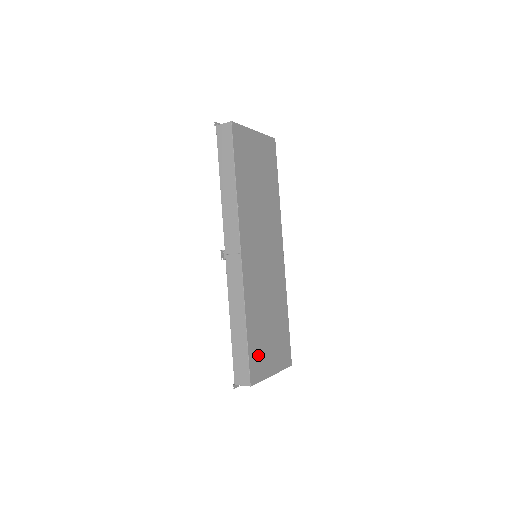
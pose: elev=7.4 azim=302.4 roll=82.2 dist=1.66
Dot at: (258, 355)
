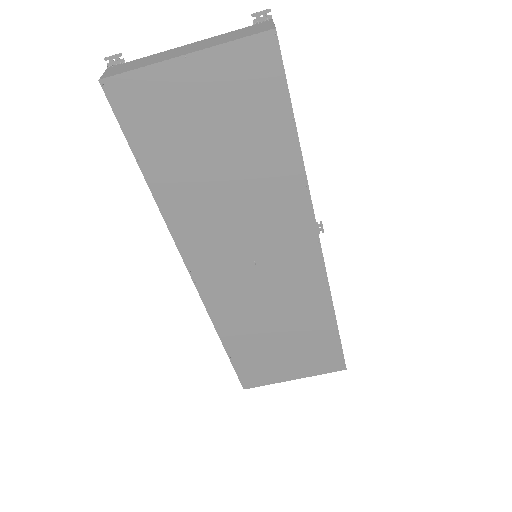
Dot at: (256, 366)
